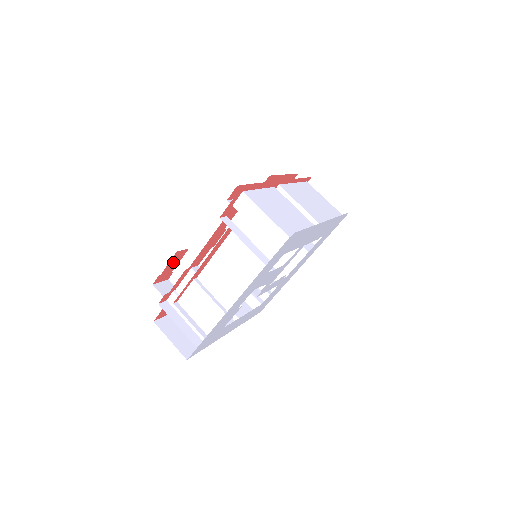
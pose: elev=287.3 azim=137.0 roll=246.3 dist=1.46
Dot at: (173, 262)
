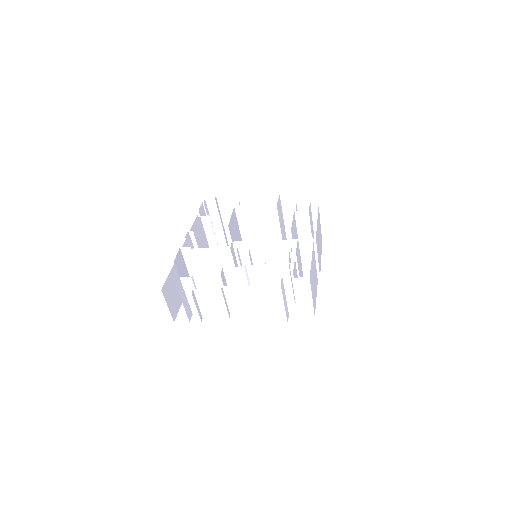
Dot at: occluded
